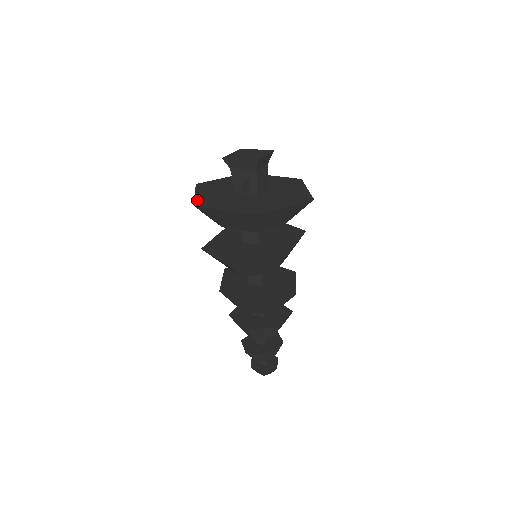
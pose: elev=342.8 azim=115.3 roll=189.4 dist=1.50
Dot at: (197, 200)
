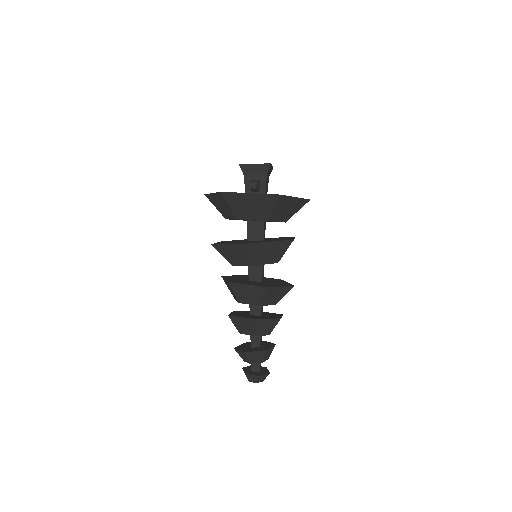
Dot at: occluded
